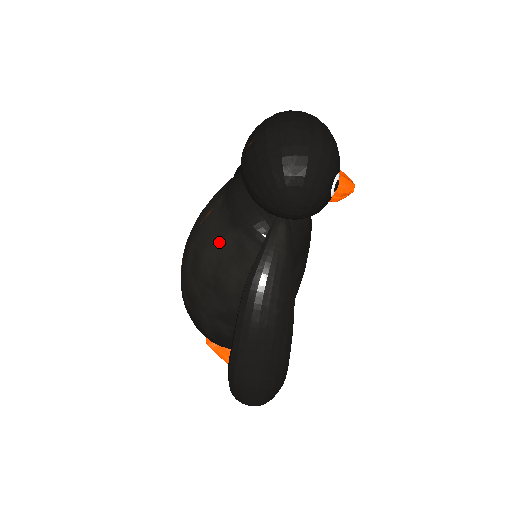
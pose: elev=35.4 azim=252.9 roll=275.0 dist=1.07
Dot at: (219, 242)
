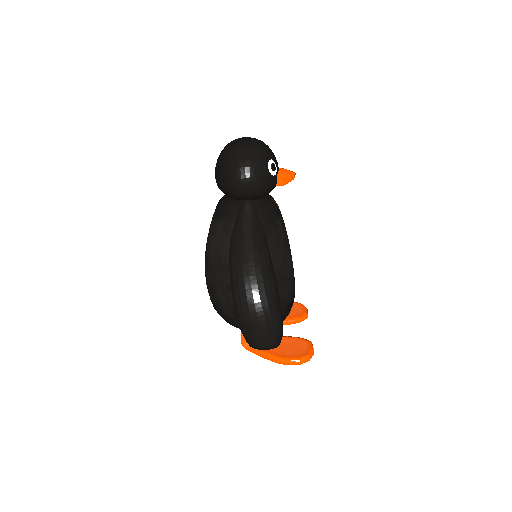
Dot at: (215, 233)
